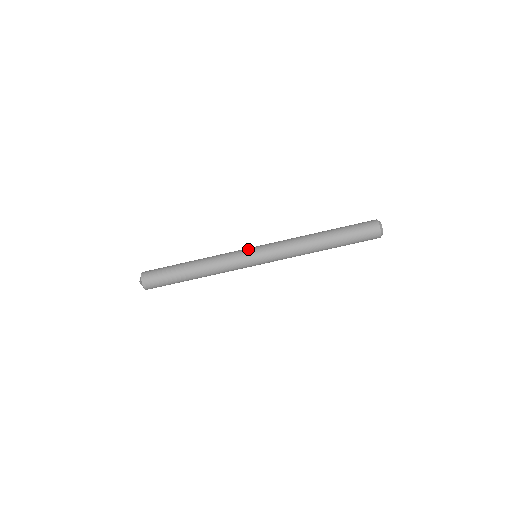
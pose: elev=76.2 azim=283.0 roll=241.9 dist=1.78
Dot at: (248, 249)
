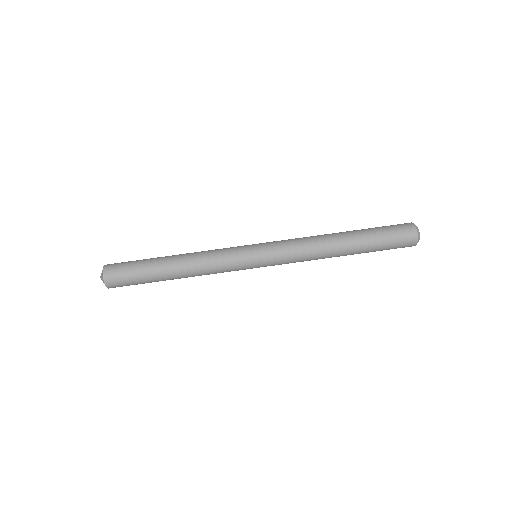
Dot at: occluded
